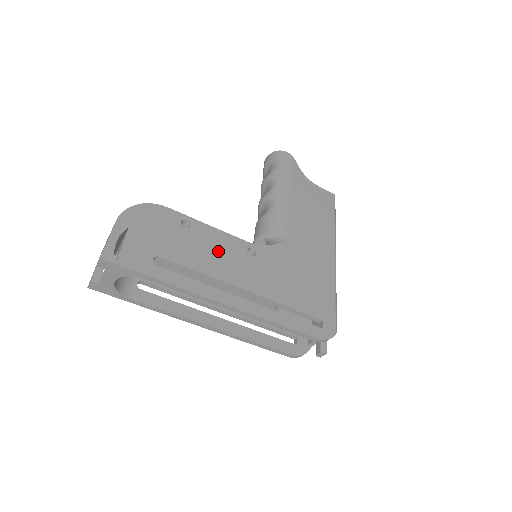
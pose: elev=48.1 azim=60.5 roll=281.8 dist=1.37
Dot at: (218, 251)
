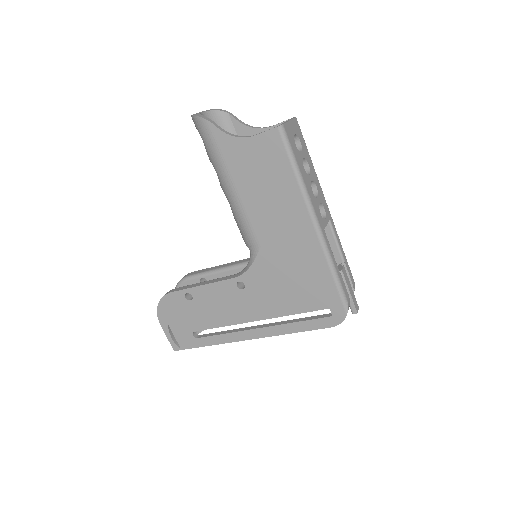
Dot at: (220, 303)
